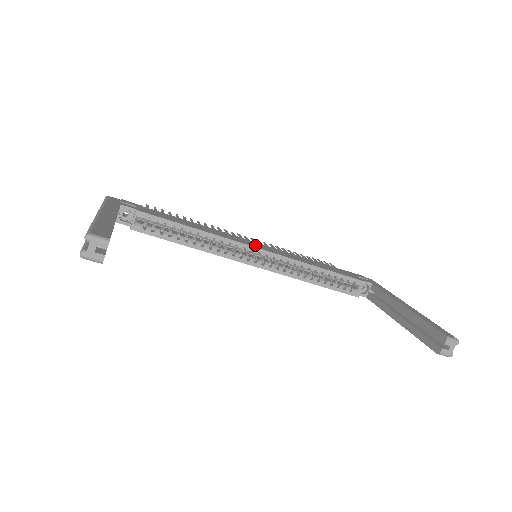
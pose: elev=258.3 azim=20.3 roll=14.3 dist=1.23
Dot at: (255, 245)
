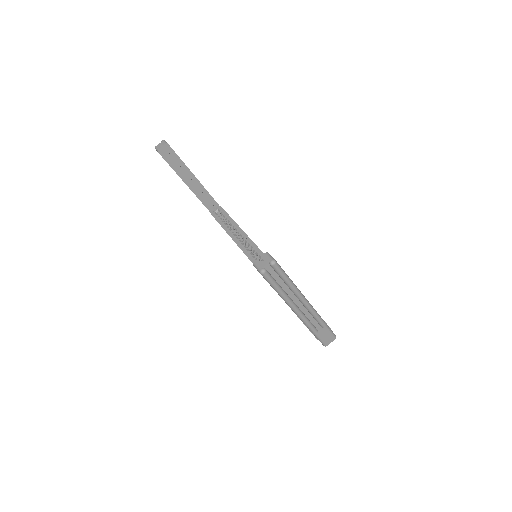
Dot at: occluded
